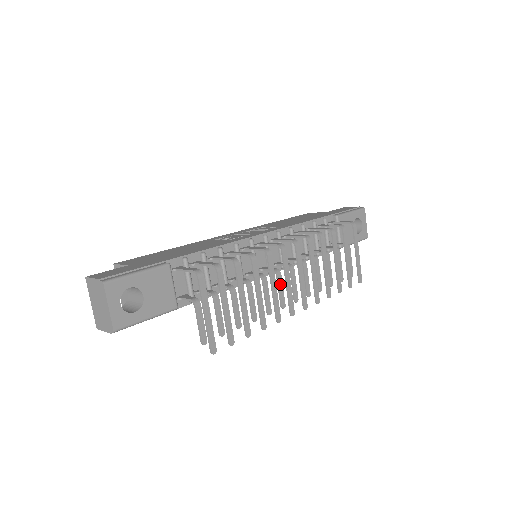
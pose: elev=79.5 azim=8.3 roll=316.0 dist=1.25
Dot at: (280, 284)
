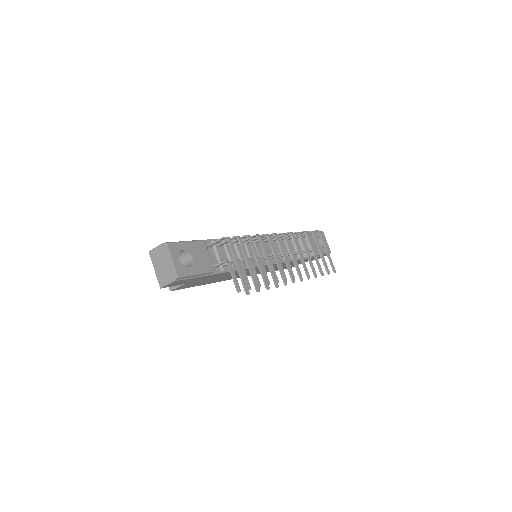
Dot at: (280, 263)
